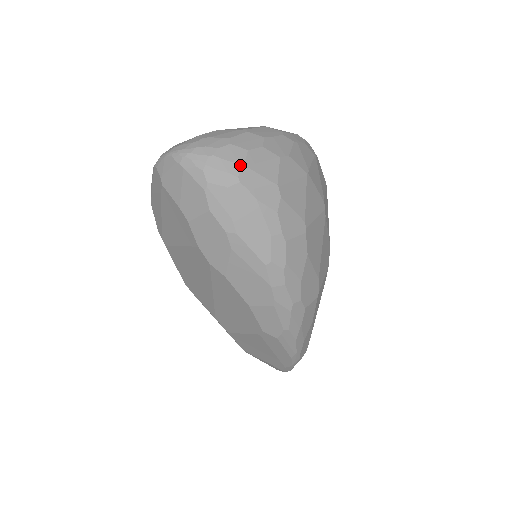
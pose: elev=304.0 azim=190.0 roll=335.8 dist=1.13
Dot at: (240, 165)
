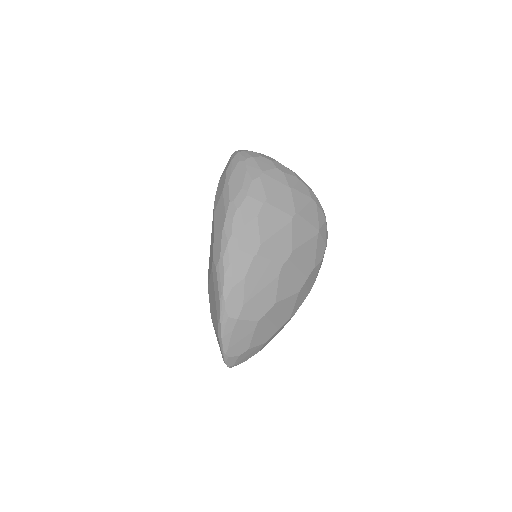
Dot at: (252, 156)
